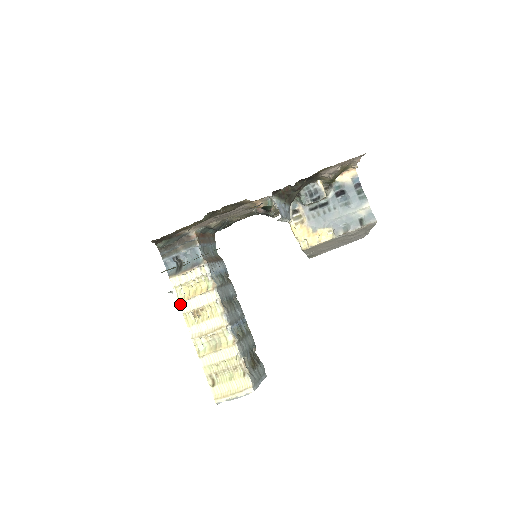
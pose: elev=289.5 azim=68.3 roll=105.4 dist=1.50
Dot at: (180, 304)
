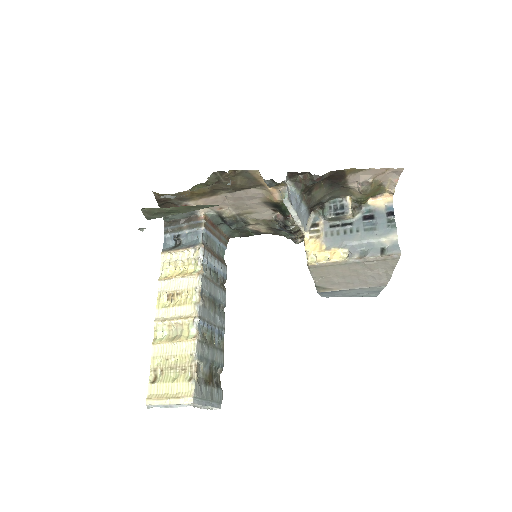
Dot at: (160, 283)
